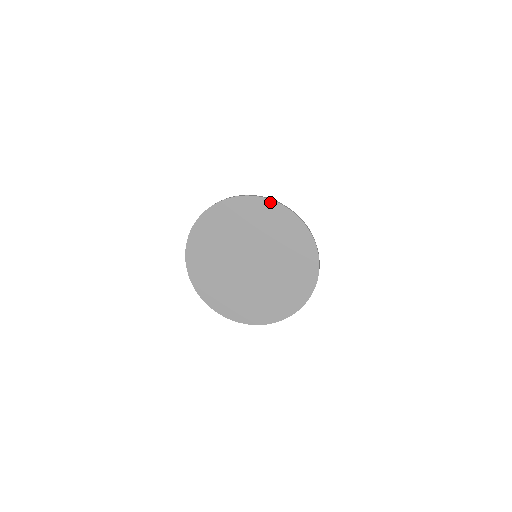
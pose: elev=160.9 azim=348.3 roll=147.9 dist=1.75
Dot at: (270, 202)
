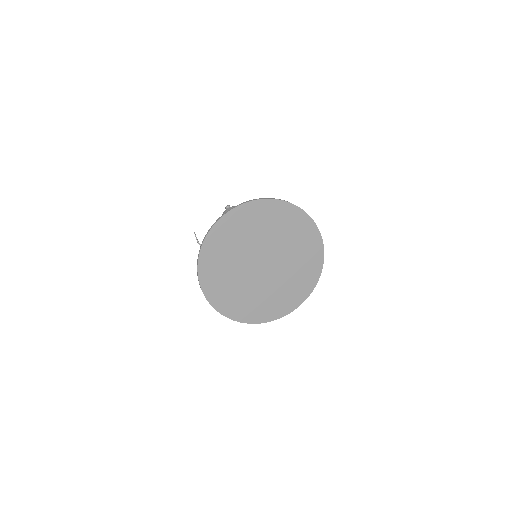
Dot at: (222, 220)
